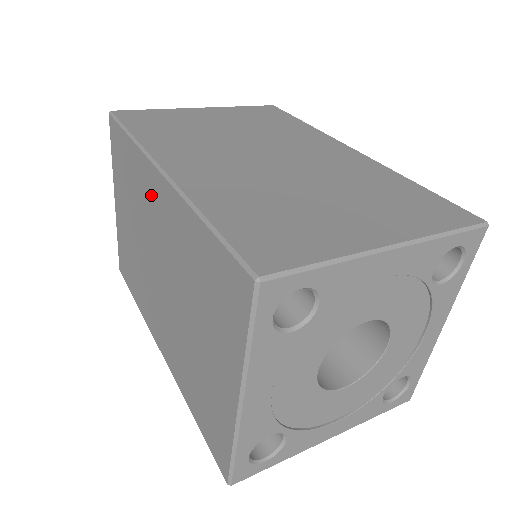
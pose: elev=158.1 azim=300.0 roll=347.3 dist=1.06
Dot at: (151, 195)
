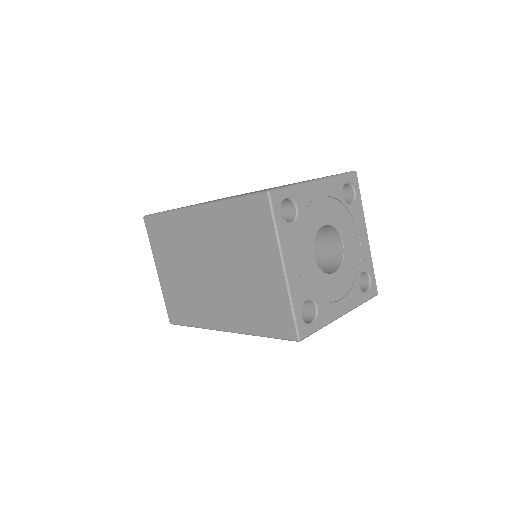
Dot at: (191, 228)
